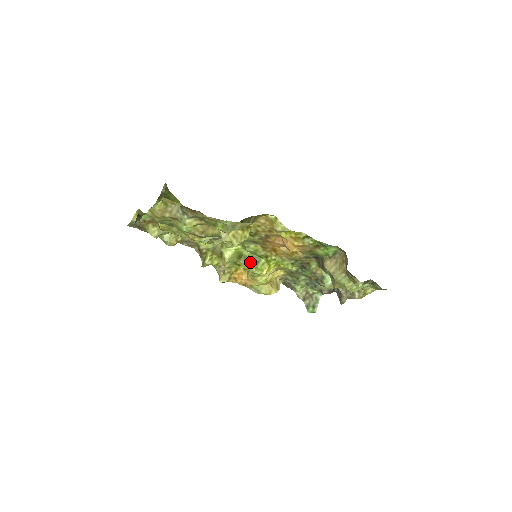
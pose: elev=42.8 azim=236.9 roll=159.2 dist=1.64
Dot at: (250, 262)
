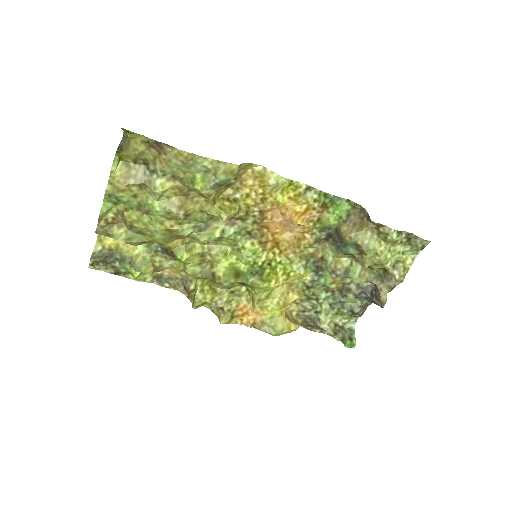
Dot at: (251, 277)
